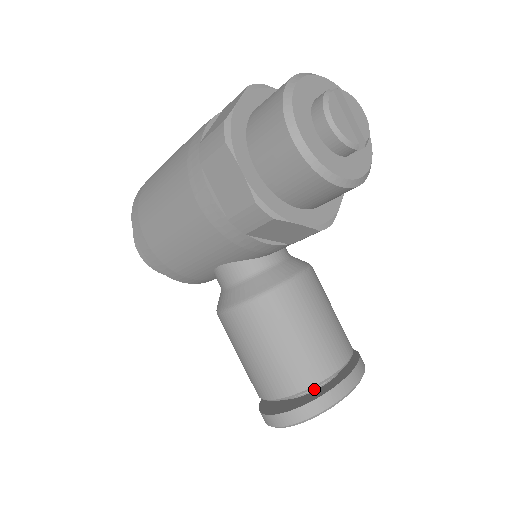
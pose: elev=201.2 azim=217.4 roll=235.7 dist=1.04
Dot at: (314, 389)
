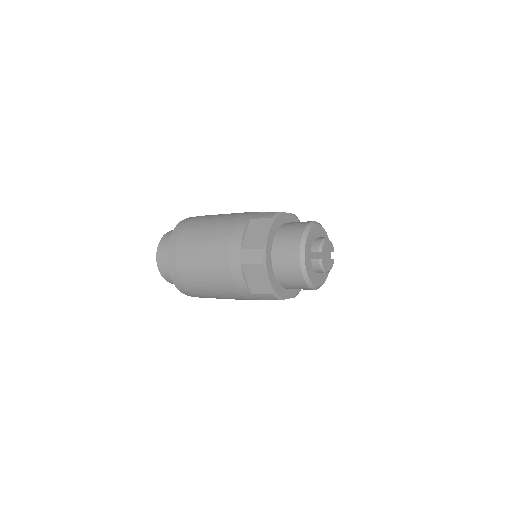
Dot at: occluded
